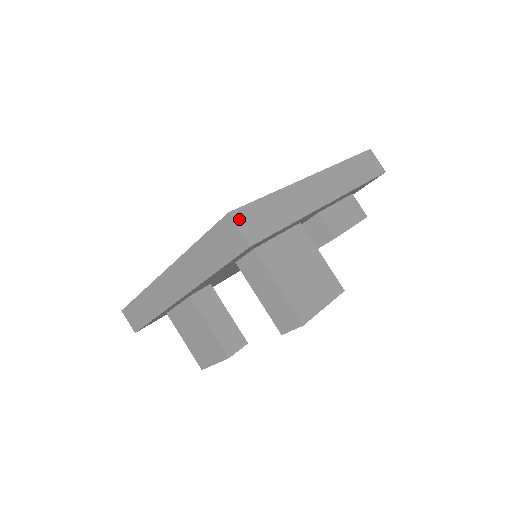
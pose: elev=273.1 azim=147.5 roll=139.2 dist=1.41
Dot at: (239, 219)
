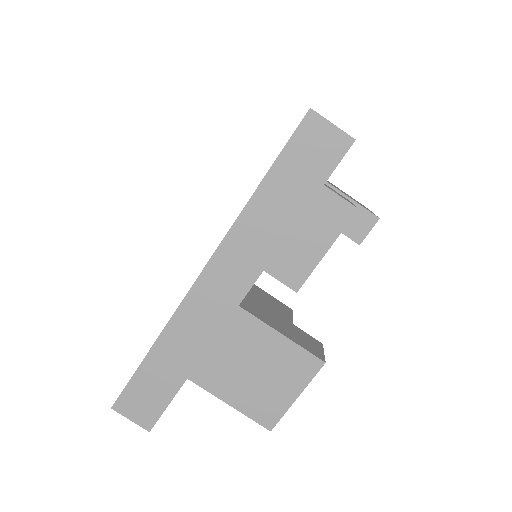
Dot at: (125, 409)
